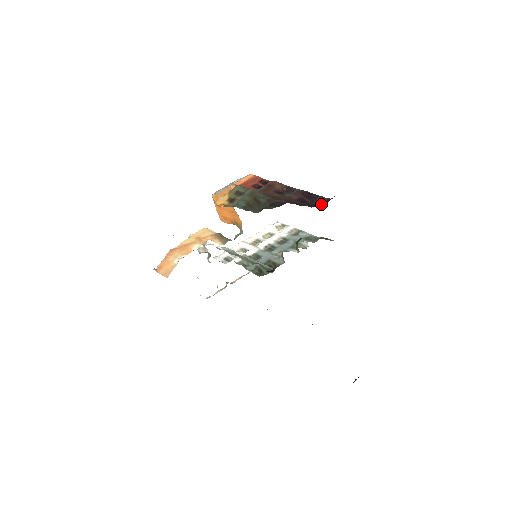
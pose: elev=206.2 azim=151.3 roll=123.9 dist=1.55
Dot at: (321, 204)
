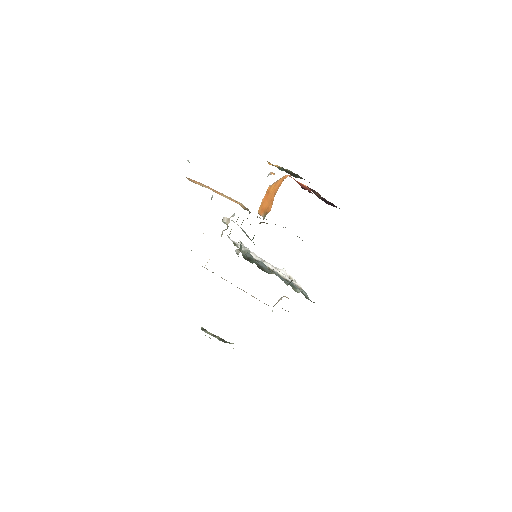
Dot at: occluded
